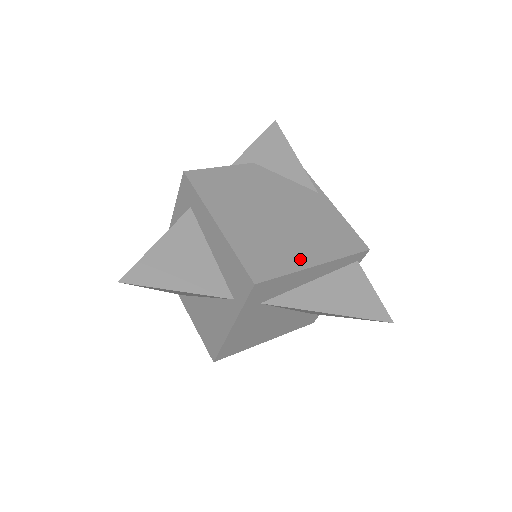
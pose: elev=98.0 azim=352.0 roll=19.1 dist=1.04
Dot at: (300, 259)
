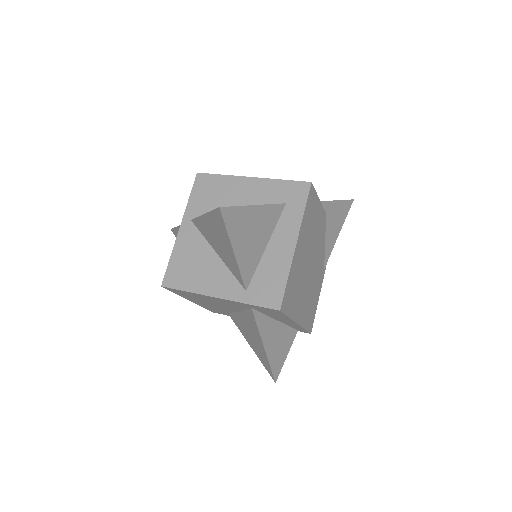
Dot at: (297, 312)
